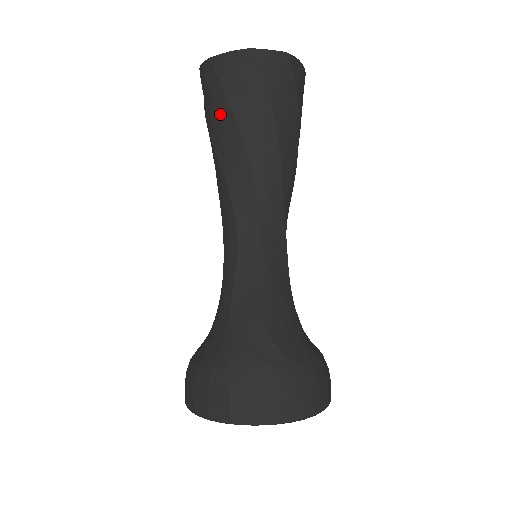
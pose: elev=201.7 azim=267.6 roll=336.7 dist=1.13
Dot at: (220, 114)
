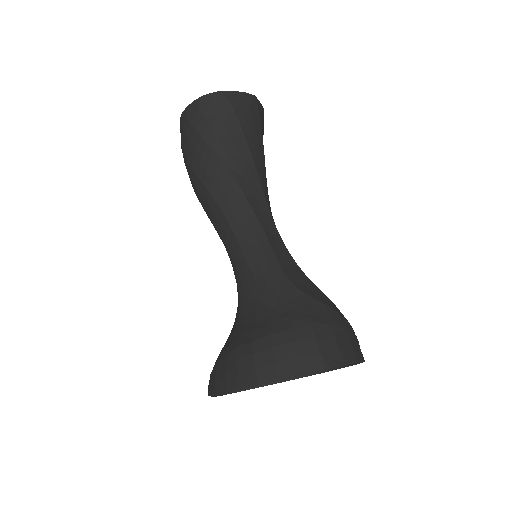
Dot at: (231, 133)
